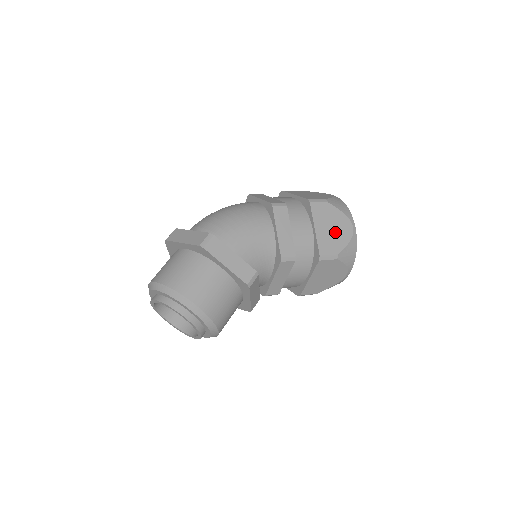
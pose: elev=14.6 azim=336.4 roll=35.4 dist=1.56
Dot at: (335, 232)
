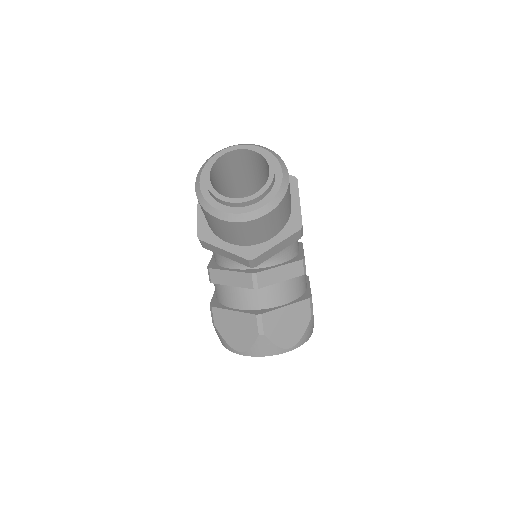
Dot at: occluded
